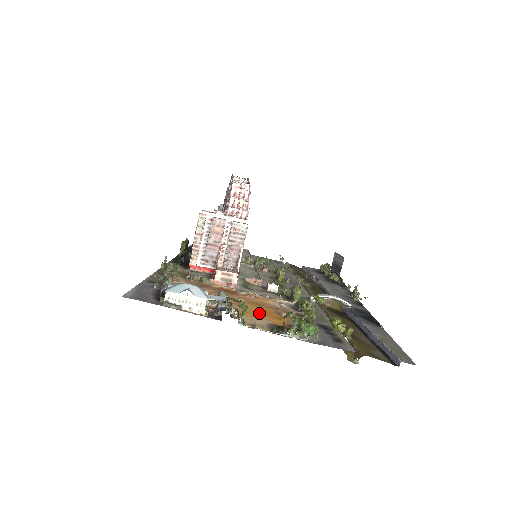
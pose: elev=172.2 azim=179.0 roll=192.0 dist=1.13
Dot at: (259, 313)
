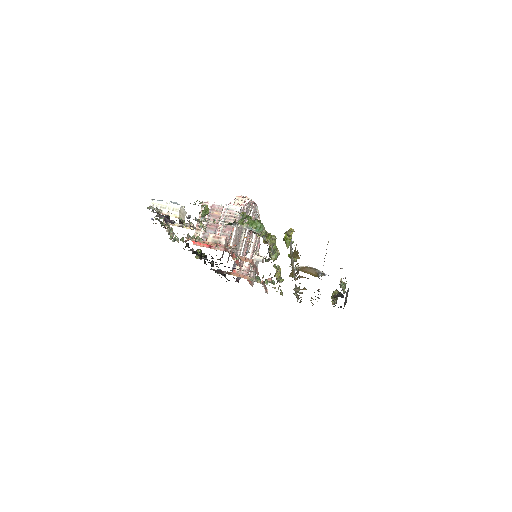
Dot at: occluded
